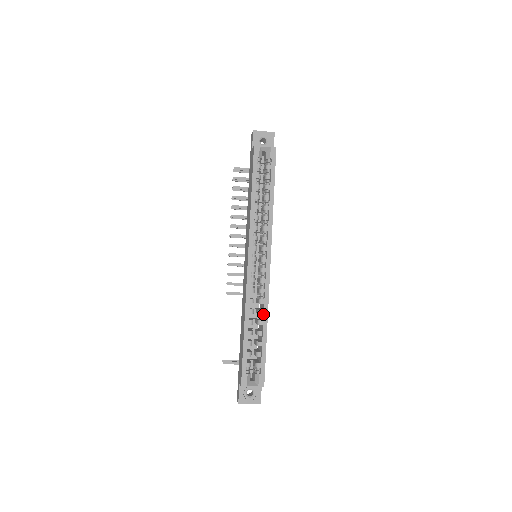
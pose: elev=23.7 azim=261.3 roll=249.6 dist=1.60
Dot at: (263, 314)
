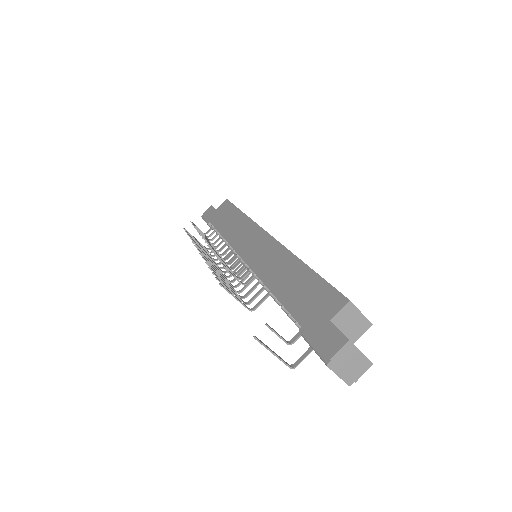
Dot at: occluded
